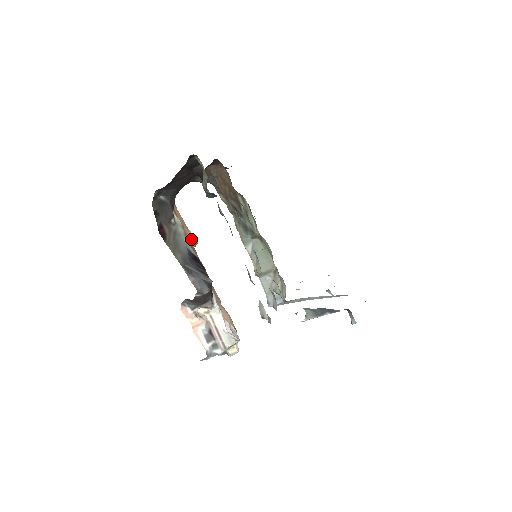
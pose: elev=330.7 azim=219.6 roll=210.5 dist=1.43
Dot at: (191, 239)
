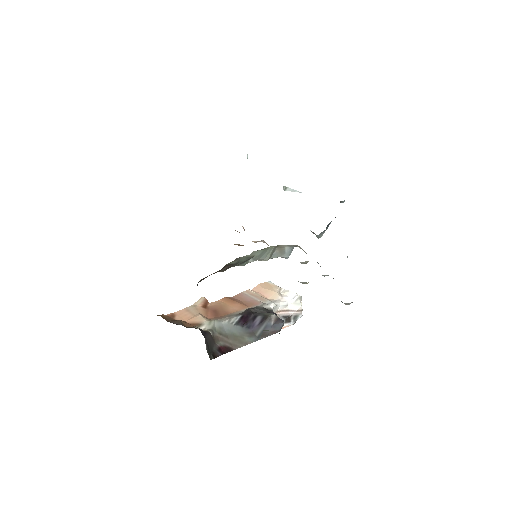
Dot at: (204, 306)
